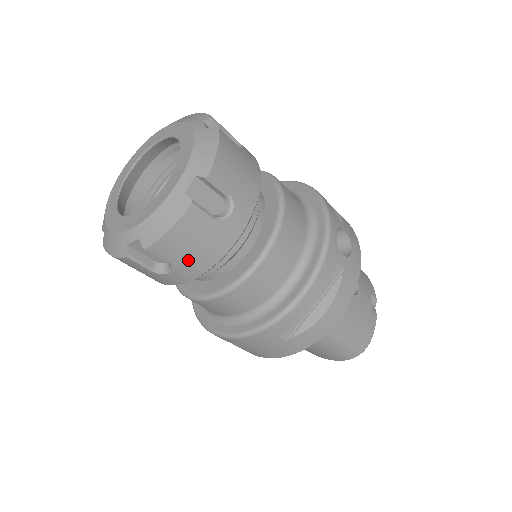
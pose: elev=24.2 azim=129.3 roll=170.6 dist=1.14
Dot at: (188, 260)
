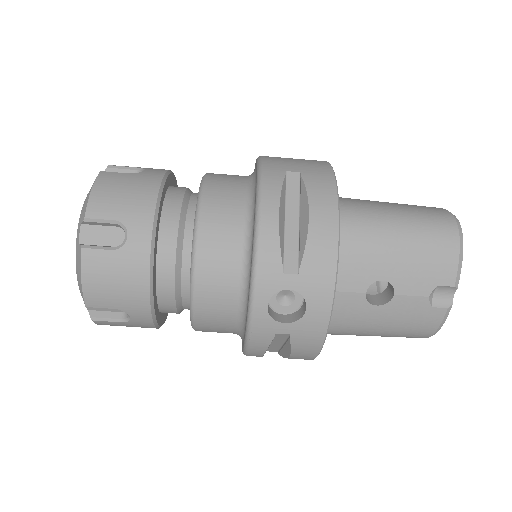
Dot at: occluded
